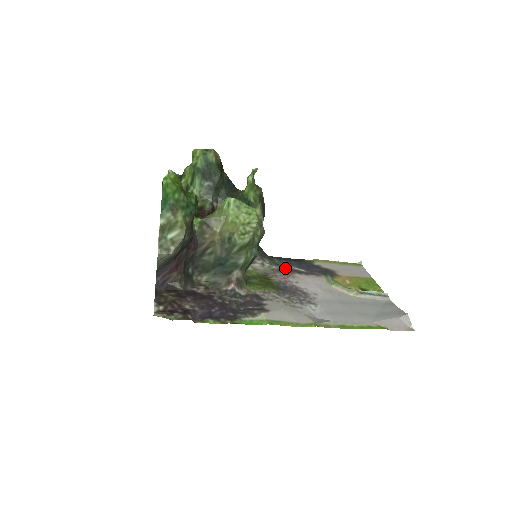
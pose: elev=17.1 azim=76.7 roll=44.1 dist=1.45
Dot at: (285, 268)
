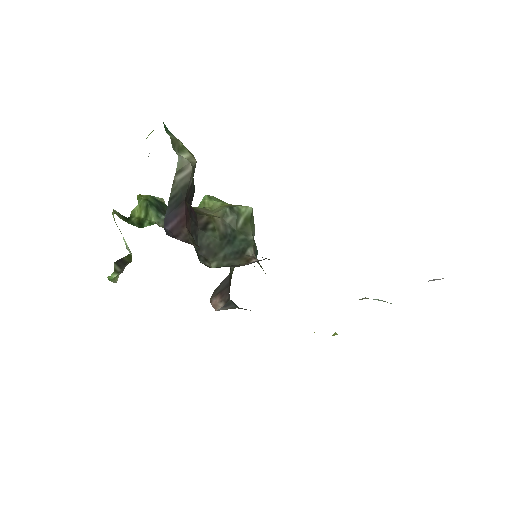
Dot at: occluded
